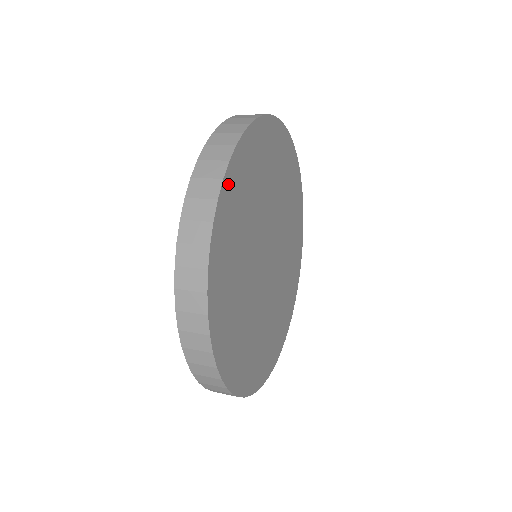
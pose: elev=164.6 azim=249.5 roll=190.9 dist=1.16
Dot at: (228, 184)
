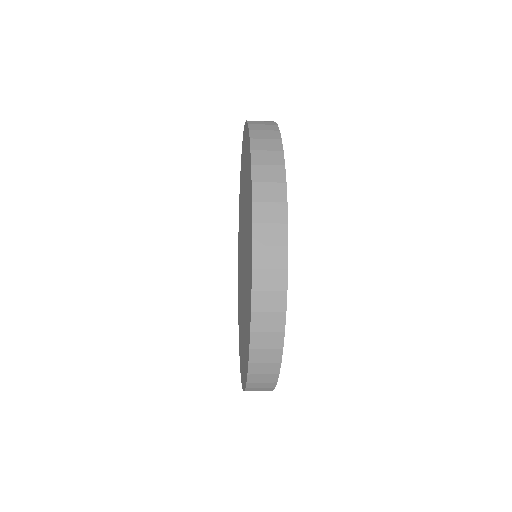
Dot at: occluded
